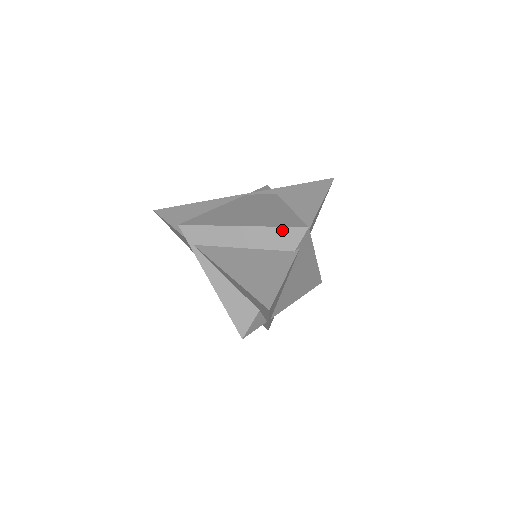
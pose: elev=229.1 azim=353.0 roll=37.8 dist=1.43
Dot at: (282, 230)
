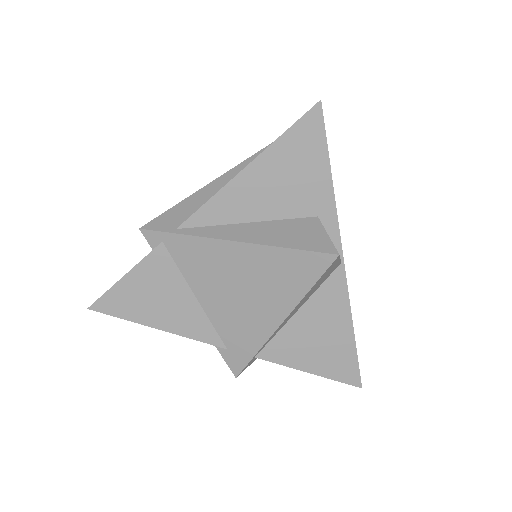
Dot at: (255, 157)
